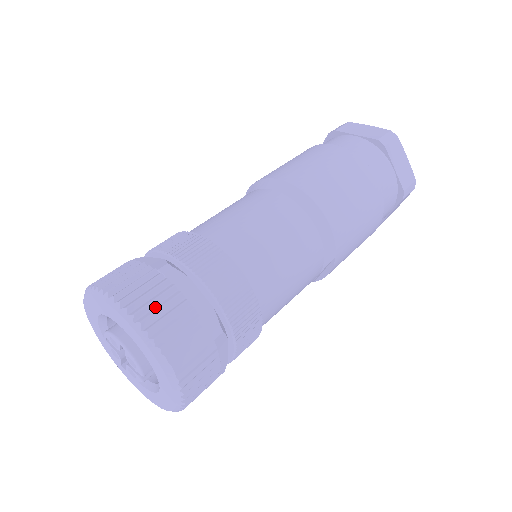
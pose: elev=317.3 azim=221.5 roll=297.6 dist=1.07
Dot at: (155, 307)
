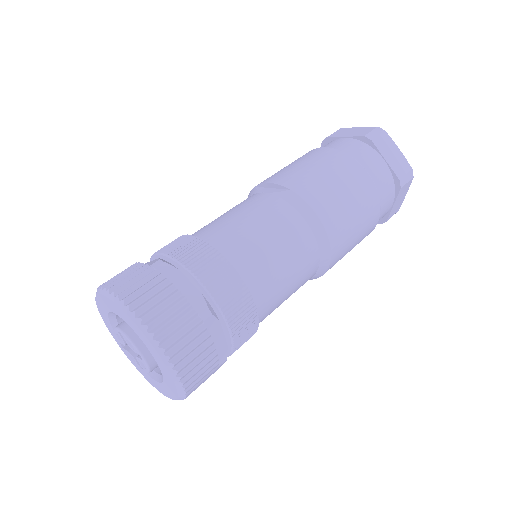
Dot at: (191, 354)
